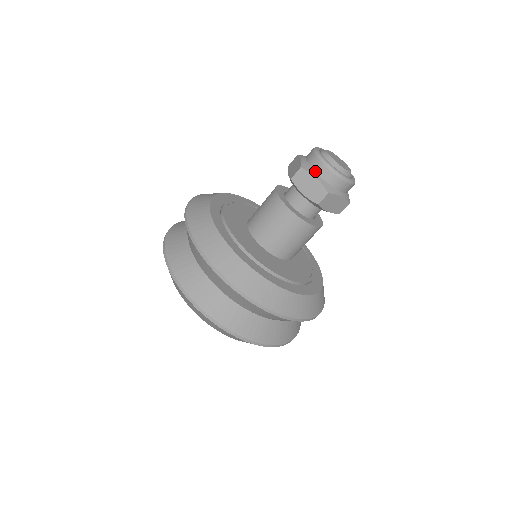
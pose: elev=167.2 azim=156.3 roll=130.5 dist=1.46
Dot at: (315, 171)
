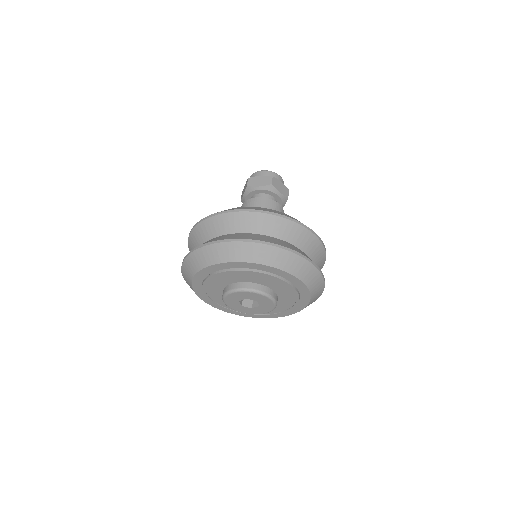
Dot at: occluded
